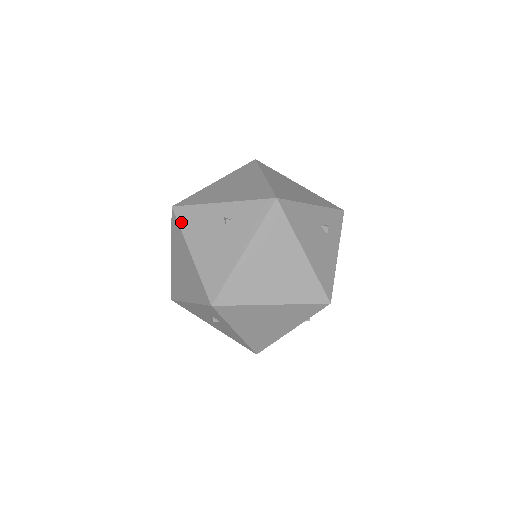
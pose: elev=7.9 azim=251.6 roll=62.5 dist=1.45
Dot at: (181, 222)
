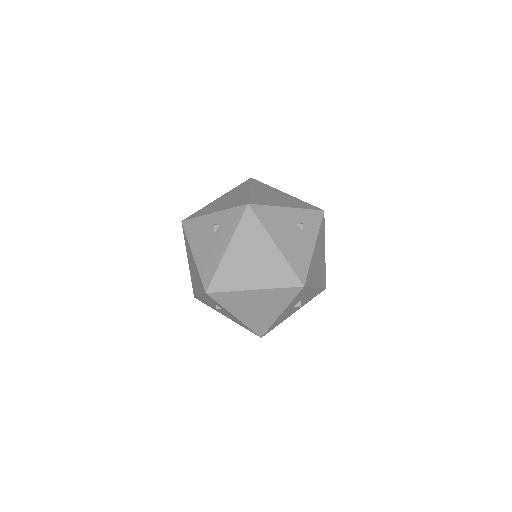
Dot at: (187, 232)
